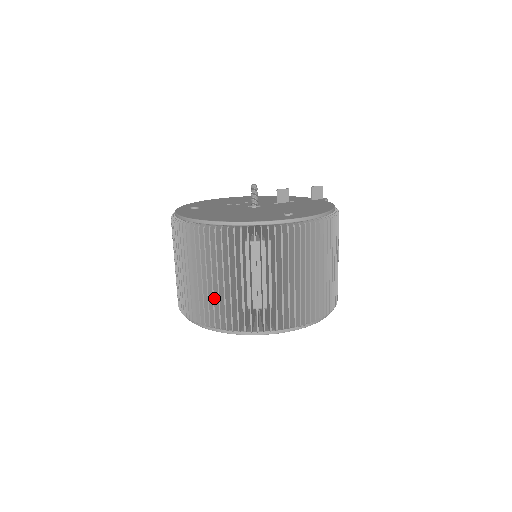
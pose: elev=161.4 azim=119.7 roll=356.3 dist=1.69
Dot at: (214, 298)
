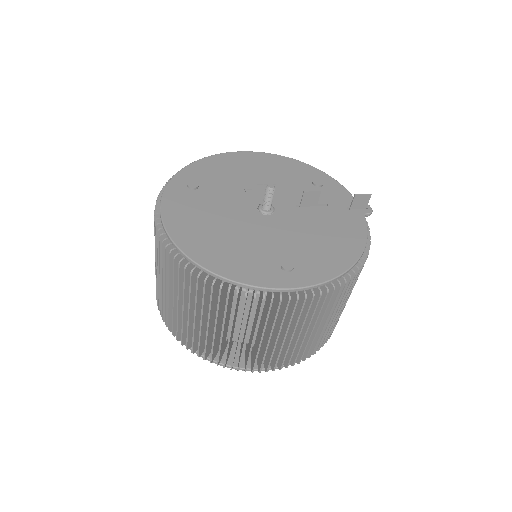
Dot at: (178, 319)
